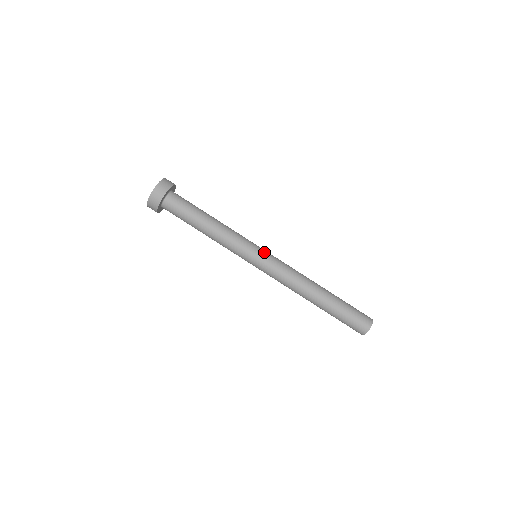
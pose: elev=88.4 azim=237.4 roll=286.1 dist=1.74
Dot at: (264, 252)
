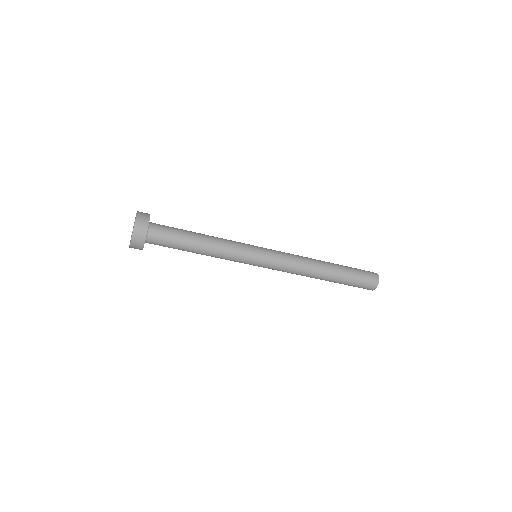
Dot at: (264, 252)
